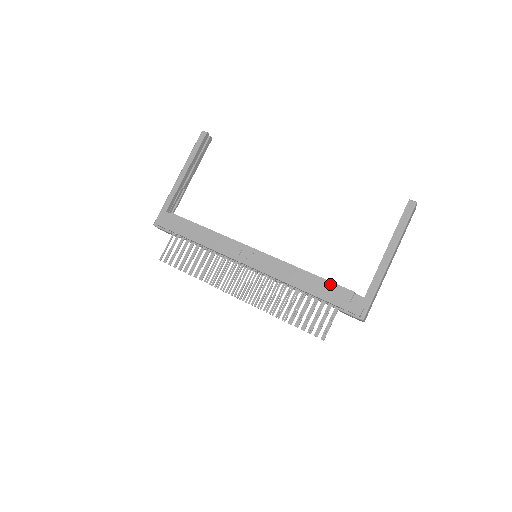
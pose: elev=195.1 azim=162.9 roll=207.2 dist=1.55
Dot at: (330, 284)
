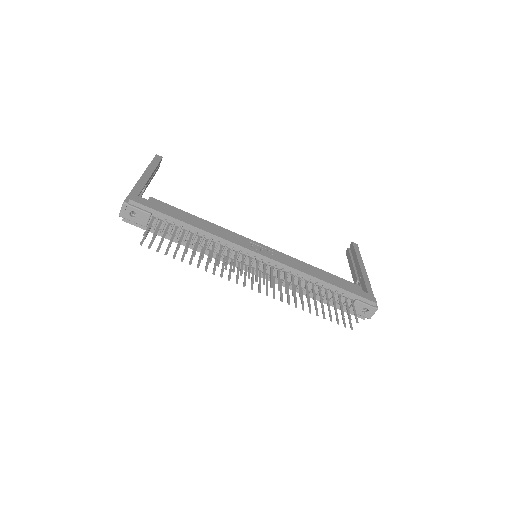
Dot at: (341, 279)
